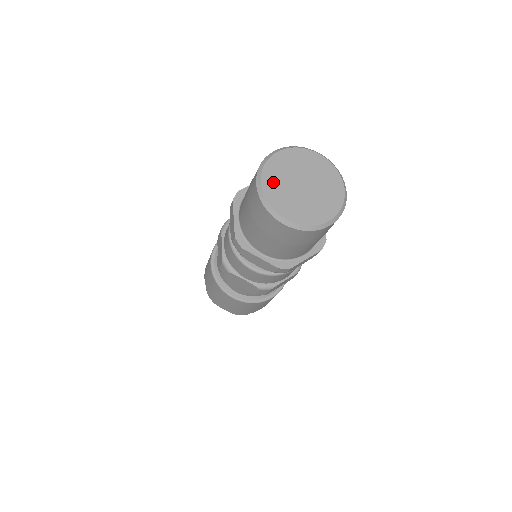
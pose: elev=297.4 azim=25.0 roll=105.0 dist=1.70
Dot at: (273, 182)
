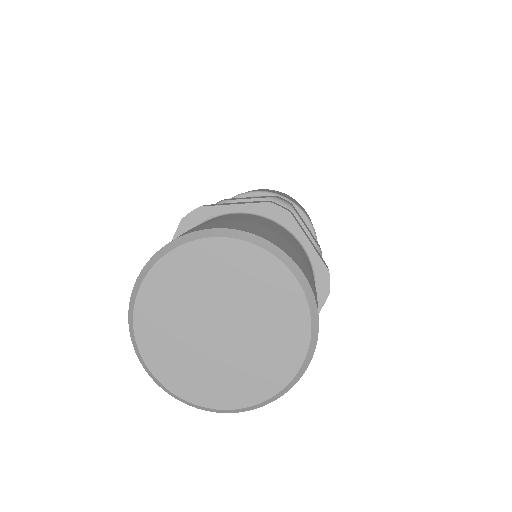
Dot at: (167, 356)
